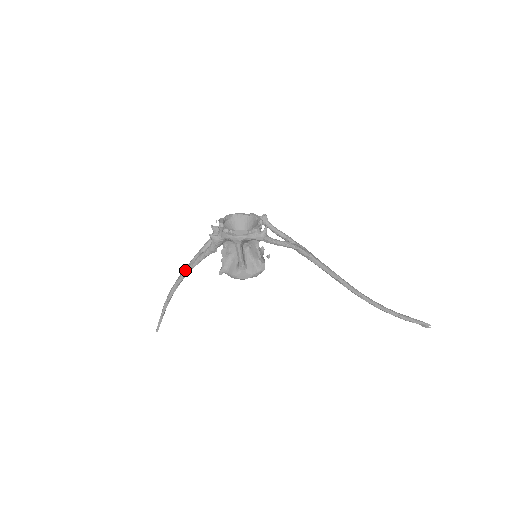
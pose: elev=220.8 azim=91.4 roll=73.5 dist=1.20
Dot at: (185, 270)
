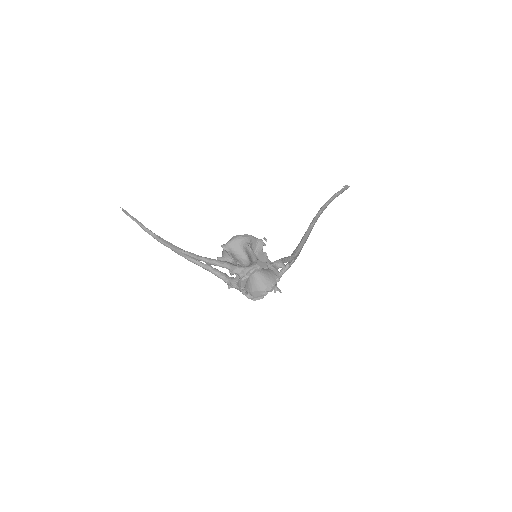
Dot at: occluded
